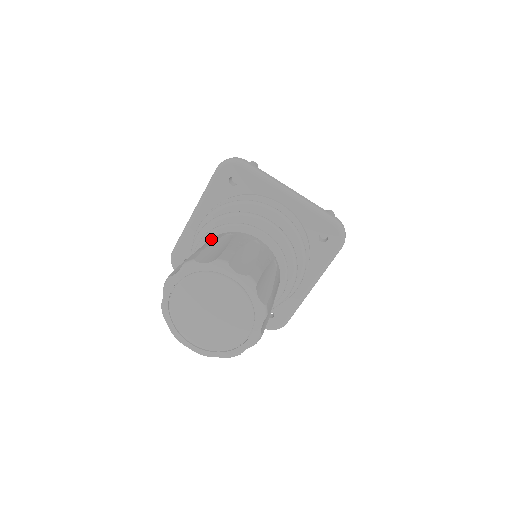
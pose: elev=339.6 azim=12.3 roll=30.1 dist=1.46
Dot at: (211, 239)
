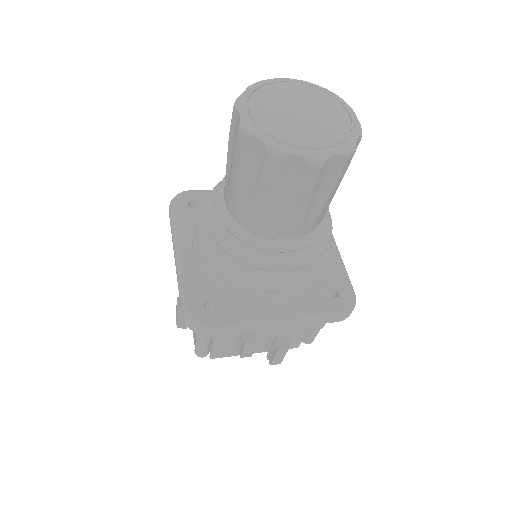
Dot at: occluded
